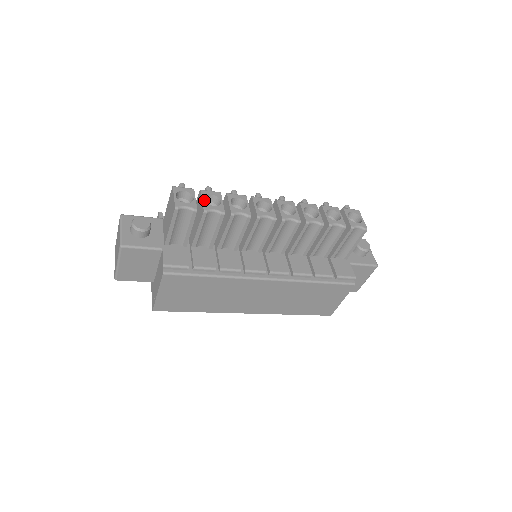
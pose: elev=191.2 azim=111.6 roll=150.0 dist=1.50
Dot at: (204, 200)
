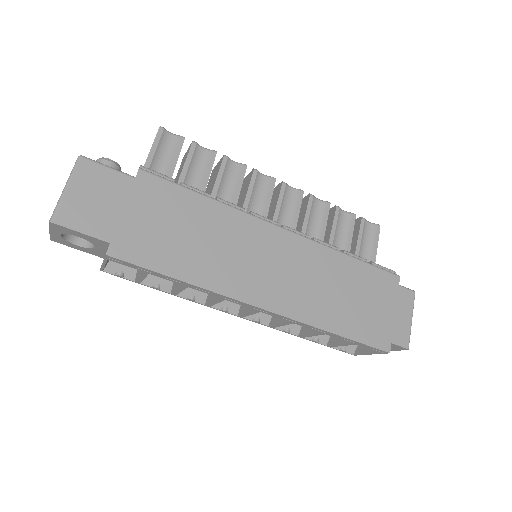
Dot at: occluded
